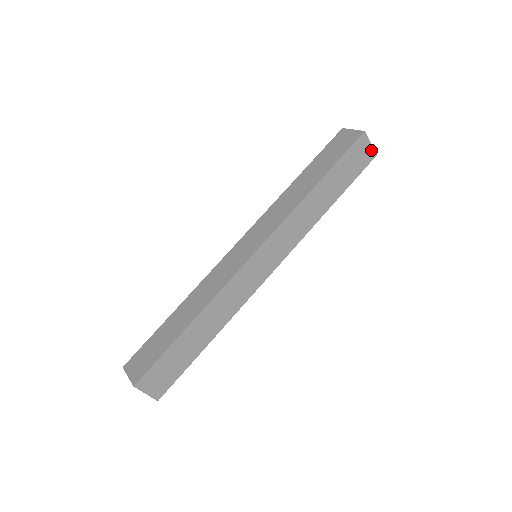
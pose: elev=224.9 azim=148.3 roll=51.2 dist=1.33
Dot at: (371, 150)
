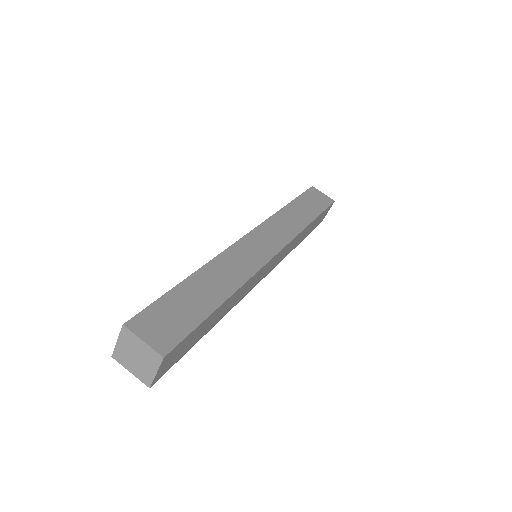
Dot at: occluded
